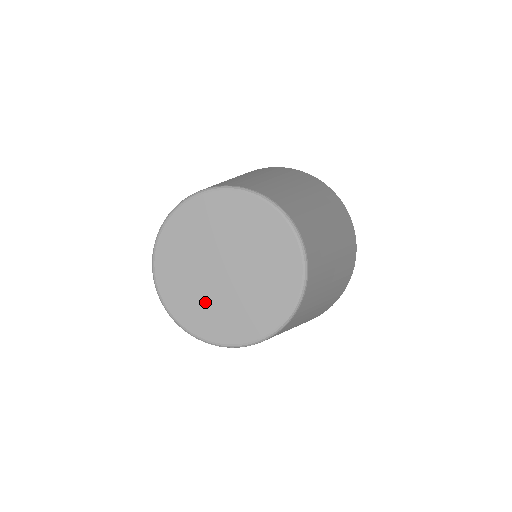
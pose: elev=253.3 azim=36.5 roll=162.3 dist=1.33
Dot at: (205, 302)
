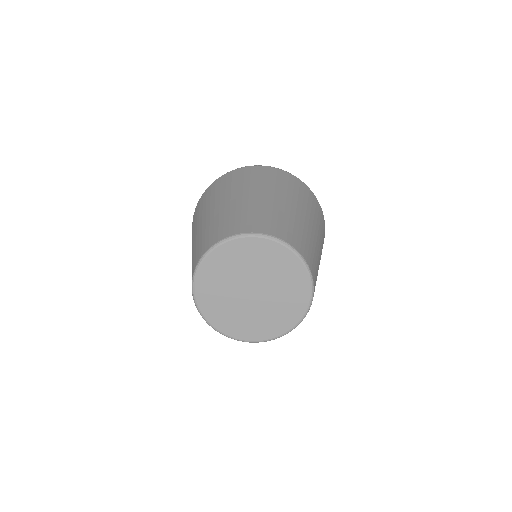
Dot at: (223, 298)
